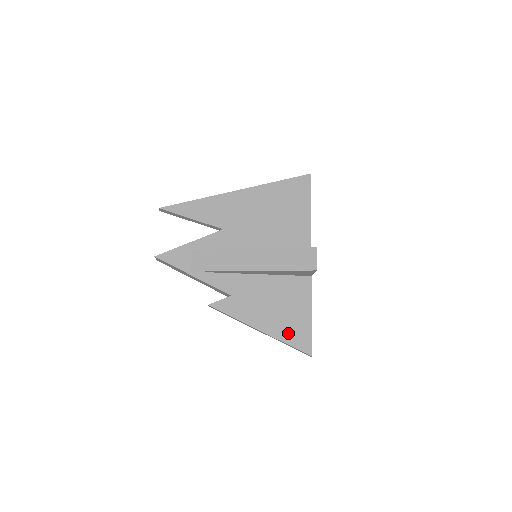
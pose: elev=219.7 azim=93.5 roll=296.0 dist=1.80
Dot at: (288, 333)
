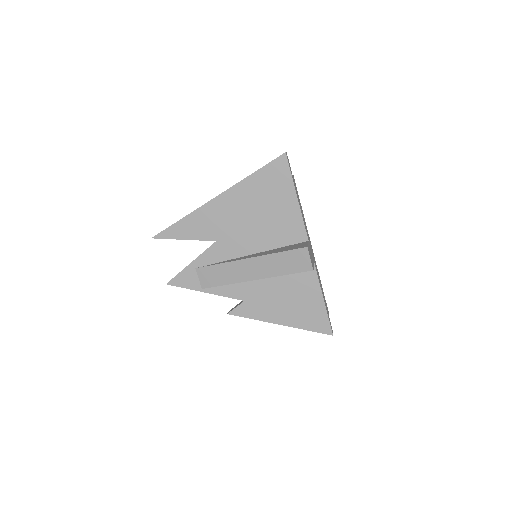
Dot at: (306, 321)
